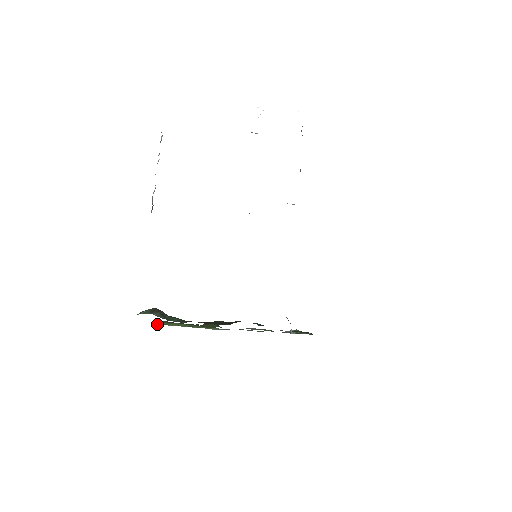
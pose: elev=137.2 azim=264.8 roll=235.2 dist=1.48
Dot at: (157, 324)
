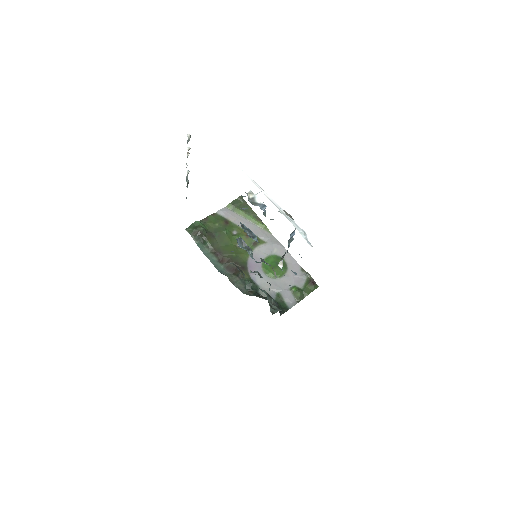
Dot at: (226, 207)
